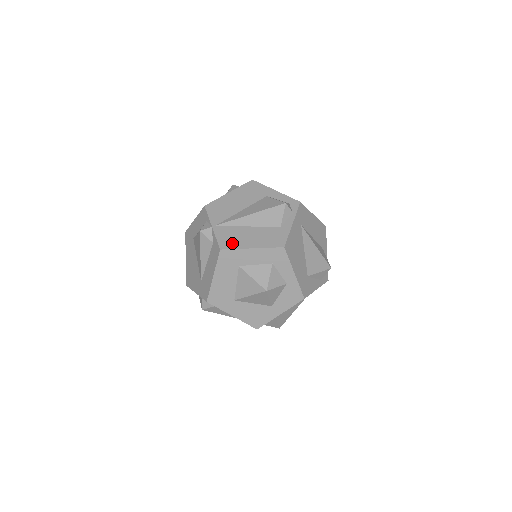
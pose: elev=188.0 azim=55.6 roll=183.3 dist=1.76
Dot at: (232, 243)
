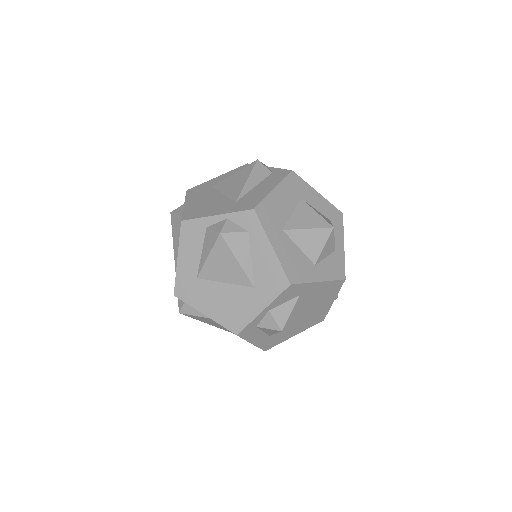
Dot at: occluded
